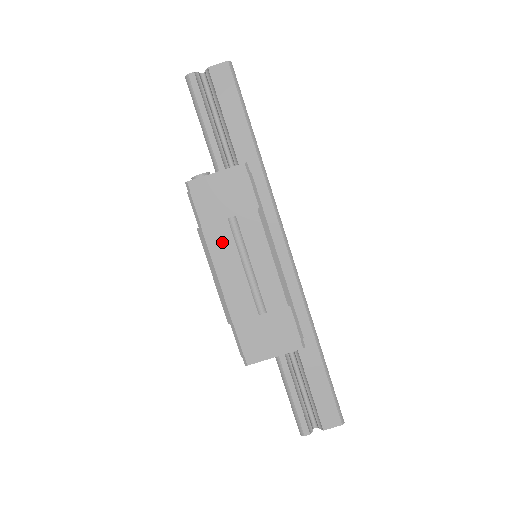
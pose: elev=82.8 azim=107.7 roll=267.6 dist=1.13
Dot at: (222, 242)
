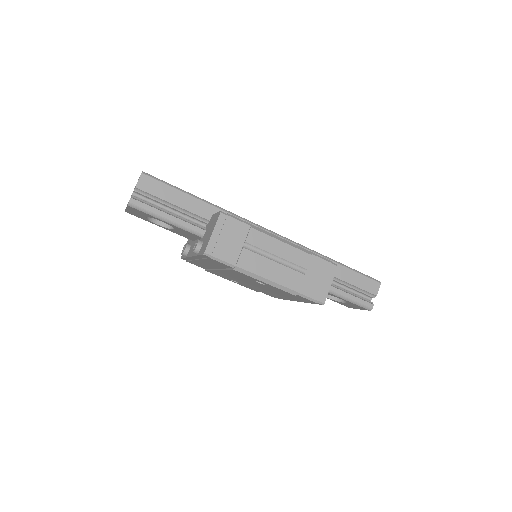
Dot at: (253, 261)
